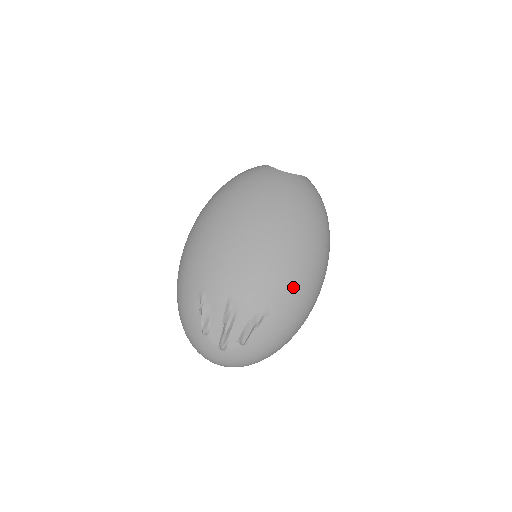
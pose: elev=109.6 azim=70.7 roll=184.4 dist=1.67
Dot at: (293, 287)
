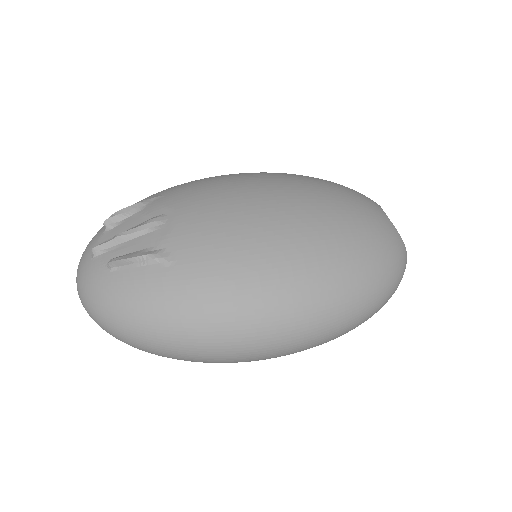
Dot at: (230, 276)
